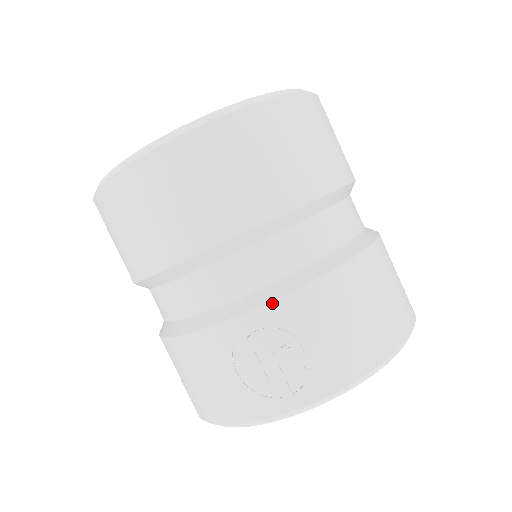
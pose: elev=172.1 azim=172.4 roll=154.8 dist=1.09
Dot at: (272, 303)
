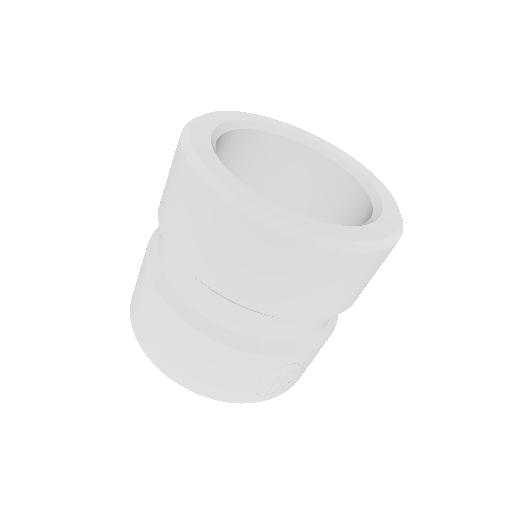
Dot at: (308, 352)
